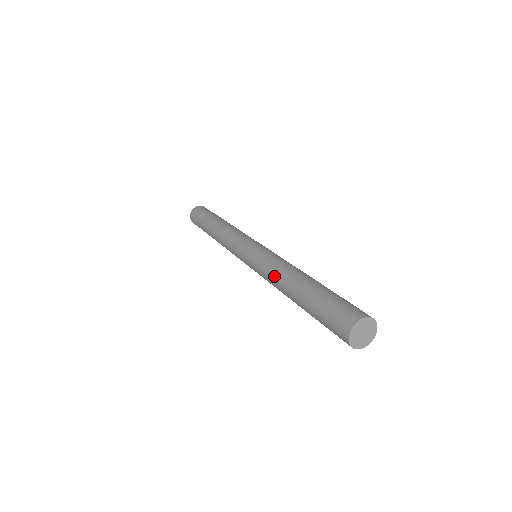
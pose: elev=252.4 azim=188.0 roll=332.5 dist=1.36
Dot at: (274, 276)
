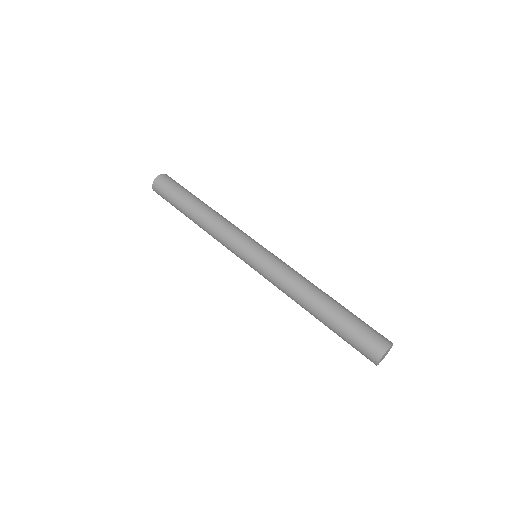
Dot at: (290, 292)
